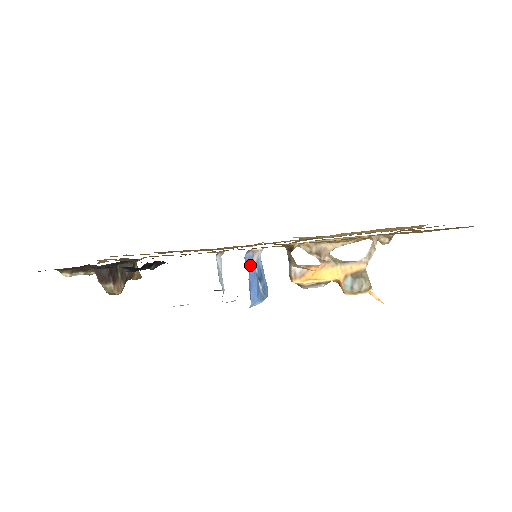
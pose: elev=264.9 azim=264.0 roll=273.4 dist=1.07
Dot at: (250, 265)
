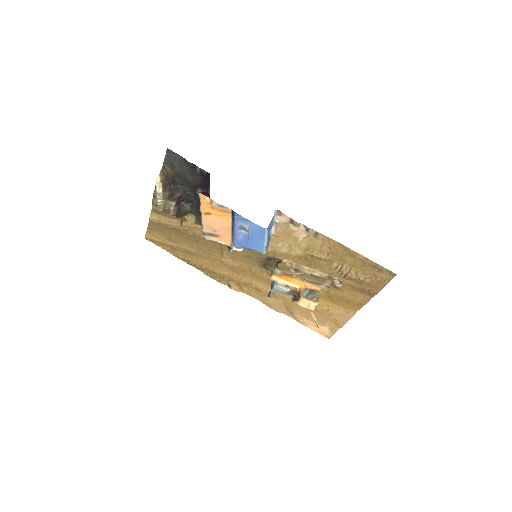
Dot at: (272, 221)
